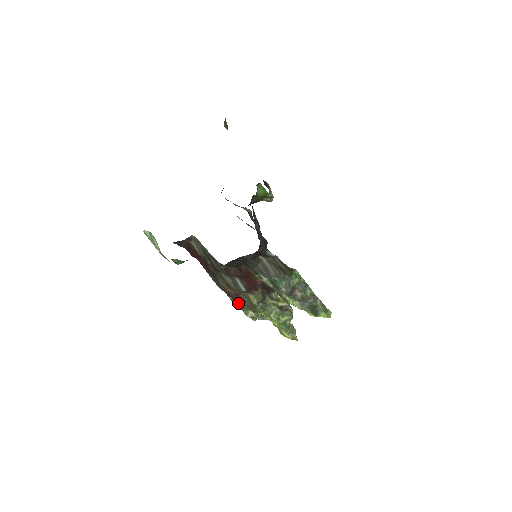
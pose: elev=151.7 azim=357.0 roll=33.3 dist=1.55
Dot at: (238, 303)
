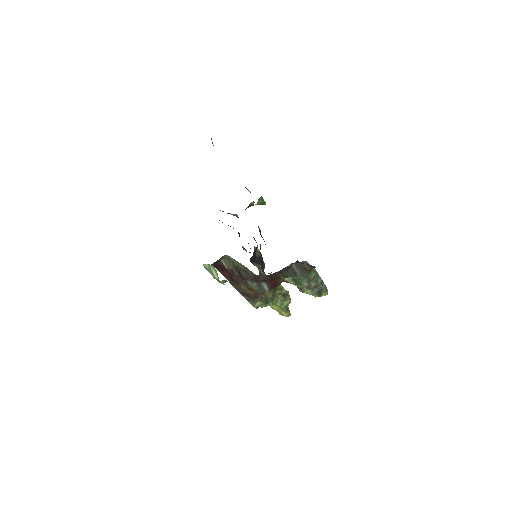
Dot at: (252, 300)
